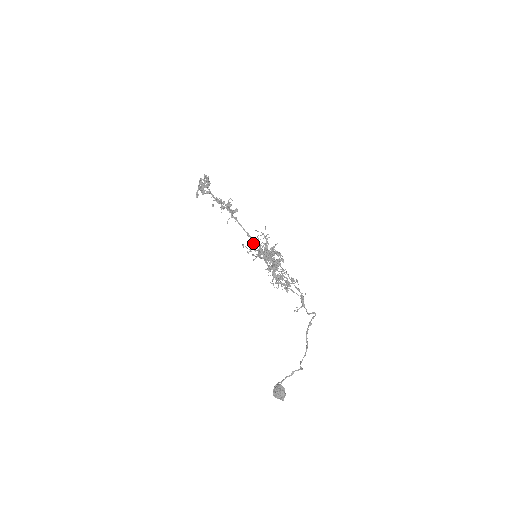
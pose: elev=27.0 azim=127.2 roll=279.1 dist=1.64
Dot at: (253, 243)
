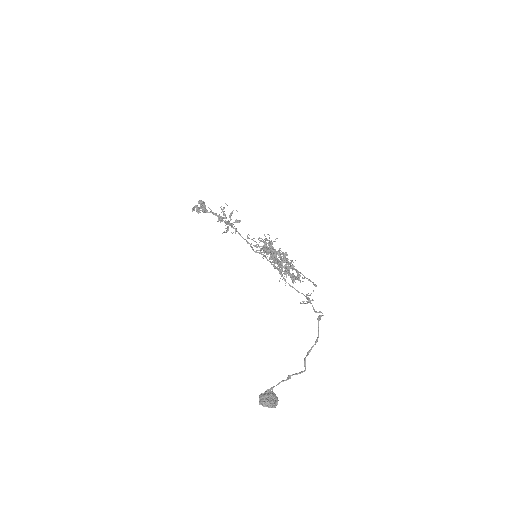
Dot at: (259, 238)
